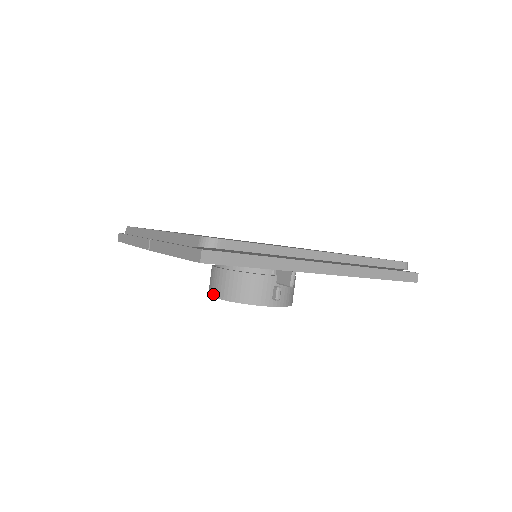
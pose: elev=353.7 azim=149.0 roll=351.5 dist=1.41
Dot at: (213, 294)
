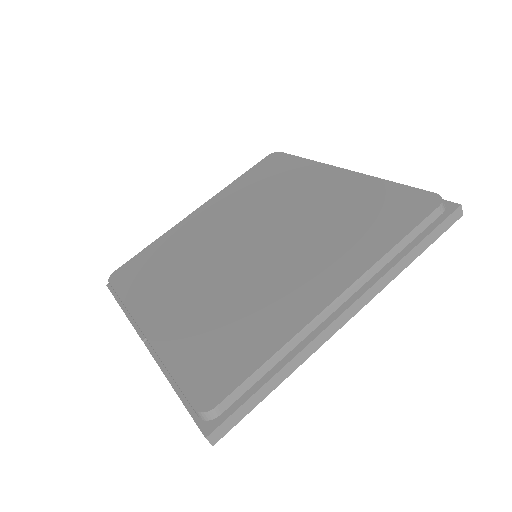
Dot at: occluded
